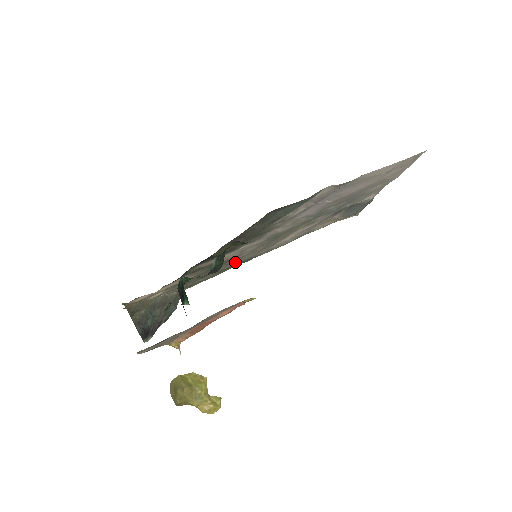
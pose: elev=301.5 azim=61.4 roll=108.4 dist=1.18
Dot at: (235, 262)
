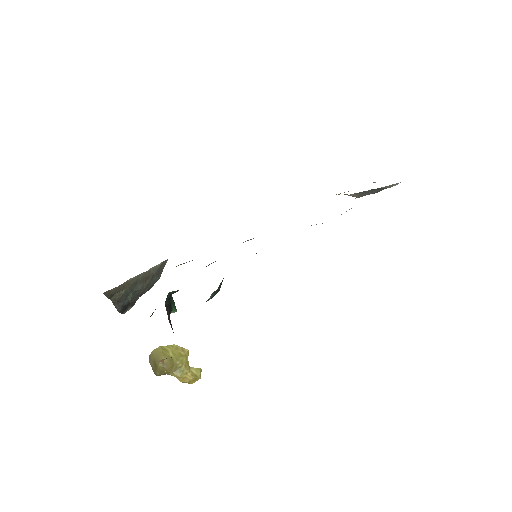
Dot at: occluded
